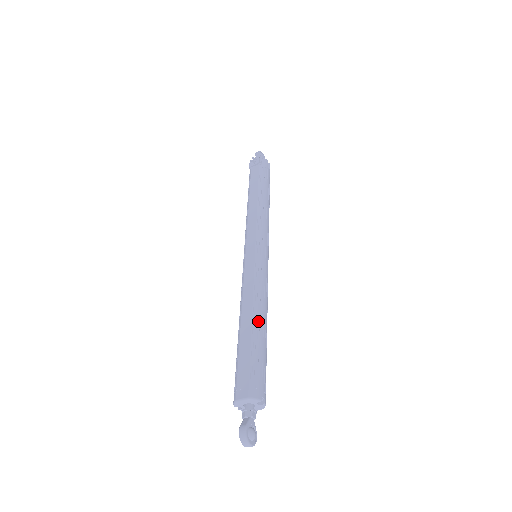
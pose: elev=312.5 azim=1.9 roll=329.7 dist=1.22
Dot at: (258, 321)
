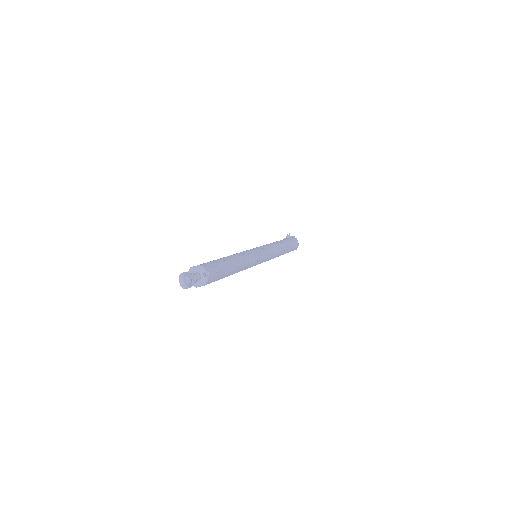
Dot at: (233, 258)
